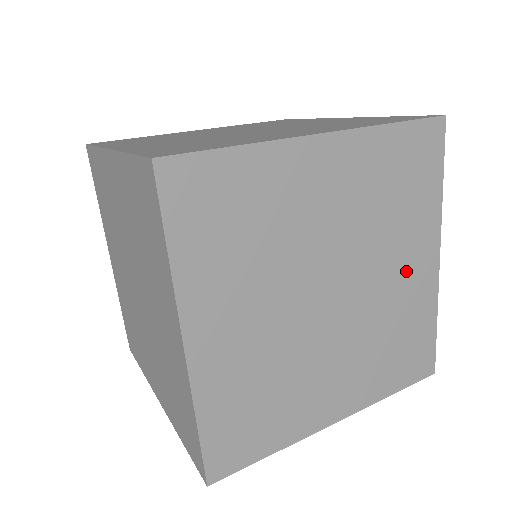
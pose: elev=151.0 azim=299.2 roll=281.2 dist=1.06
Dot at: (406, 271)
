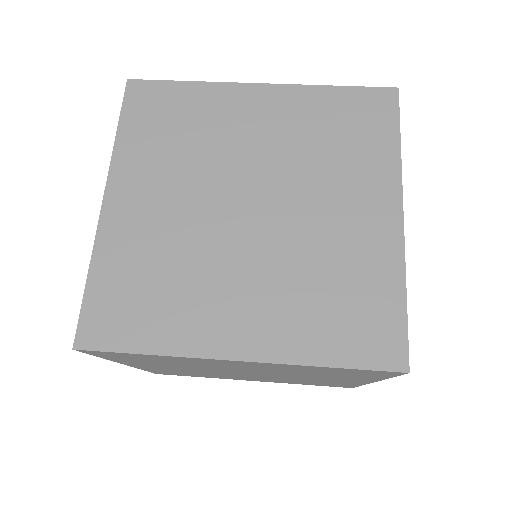
Dot at: (330, 379)
